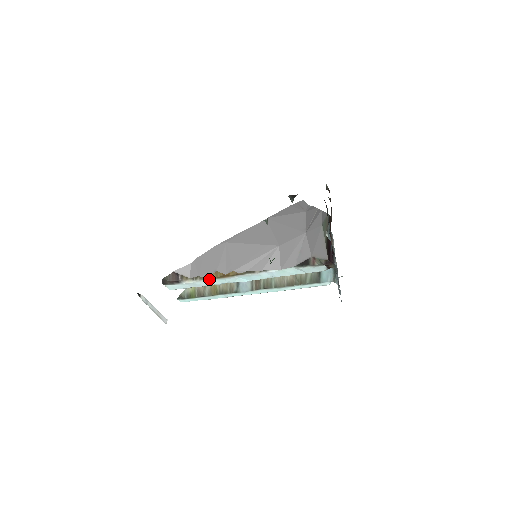
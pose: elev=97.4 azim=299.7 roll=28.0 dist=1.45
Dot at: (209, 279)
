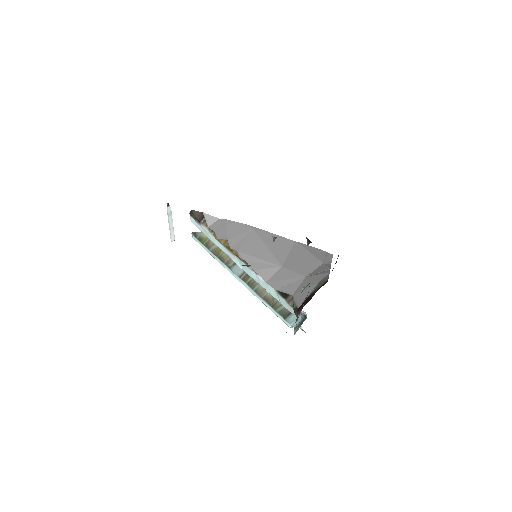
Dot at: (219, 240)
